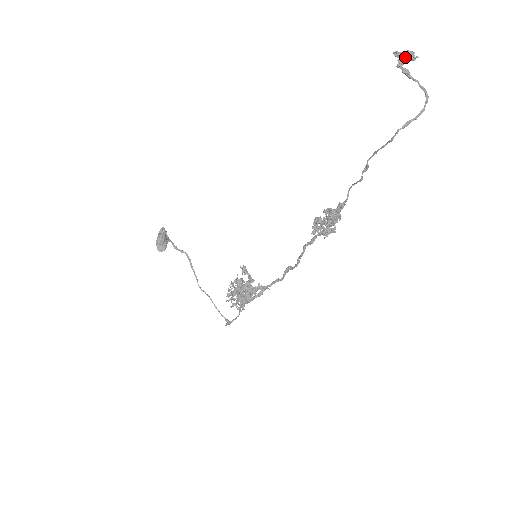
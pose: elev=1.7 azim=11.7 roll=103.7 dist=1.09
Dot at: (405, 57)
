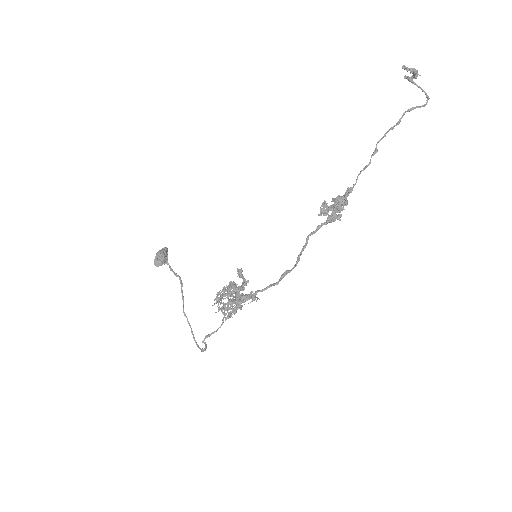
Dot at: (411, 71)
